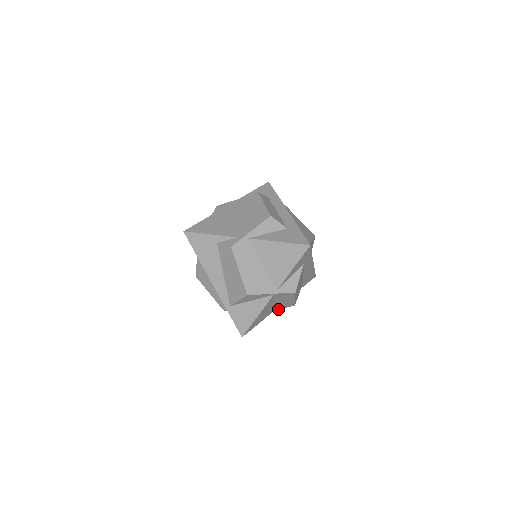
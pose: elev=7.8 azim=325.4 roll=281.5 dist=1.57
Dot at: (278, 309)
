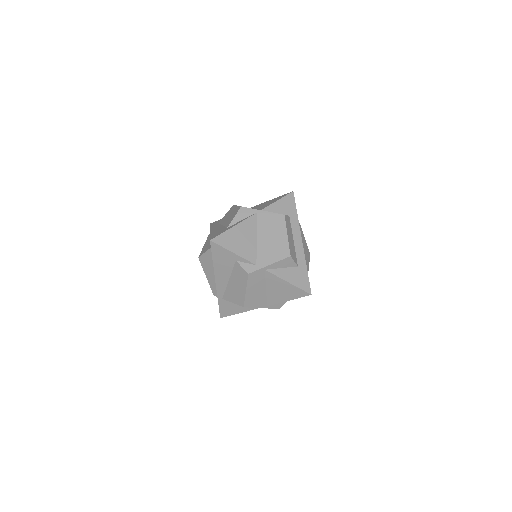
Dot at: occluded
